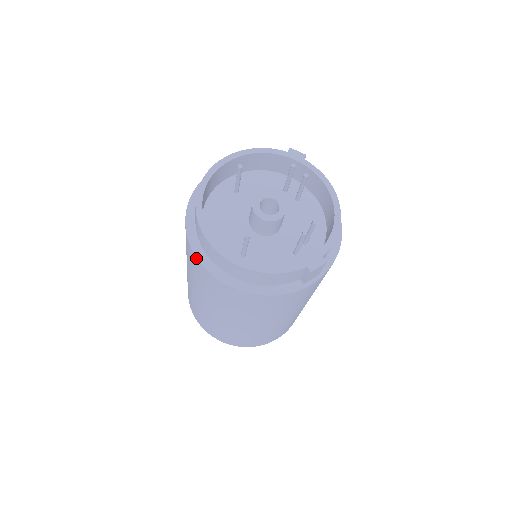
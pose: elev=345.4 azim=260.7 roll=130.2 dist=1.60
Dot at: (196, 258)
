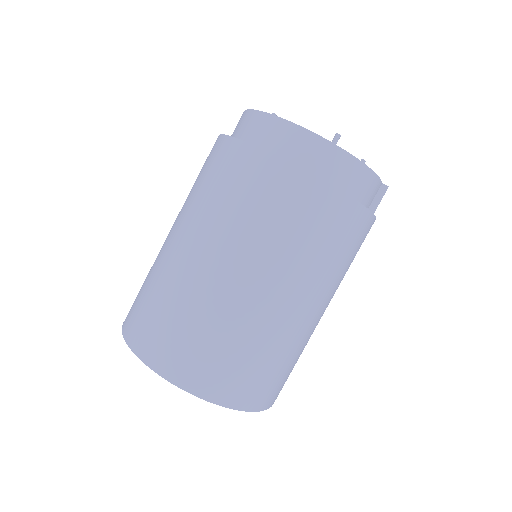
Dot at: (282, 161)
